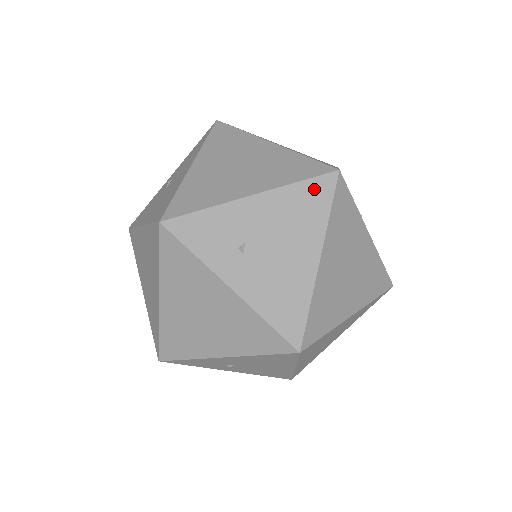
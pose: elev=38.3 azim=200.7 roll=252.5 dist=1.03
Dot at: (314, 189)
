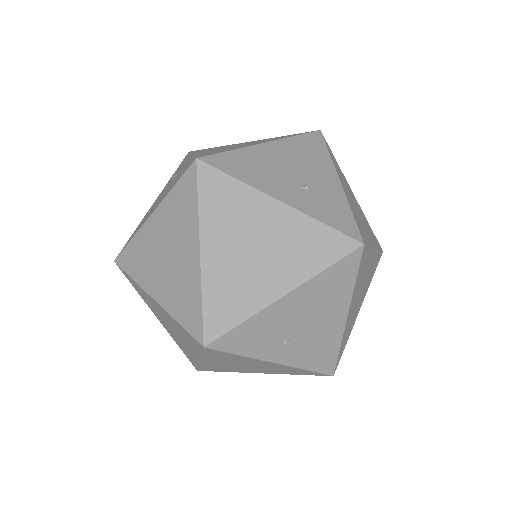
Dot at: (189, 336)
